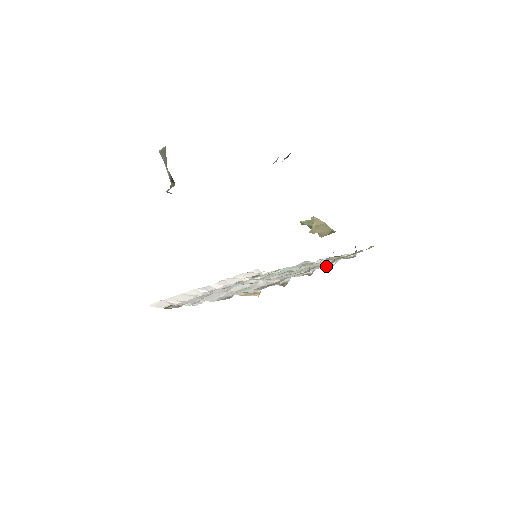
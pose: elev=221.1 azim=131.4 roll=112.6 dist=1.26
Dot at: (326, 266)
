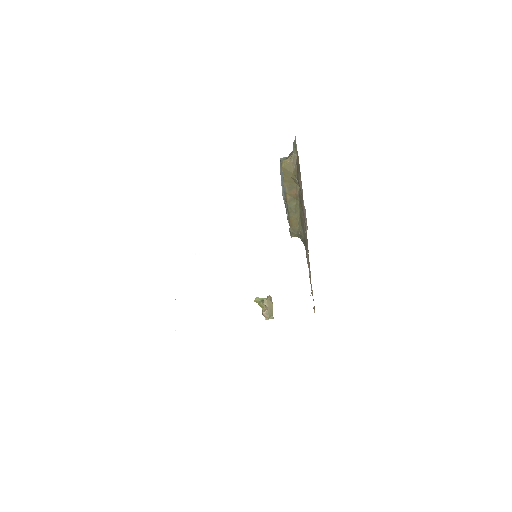
Dot at: occluded
